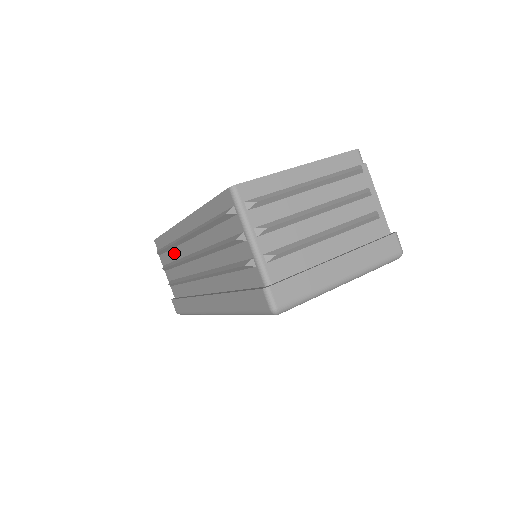
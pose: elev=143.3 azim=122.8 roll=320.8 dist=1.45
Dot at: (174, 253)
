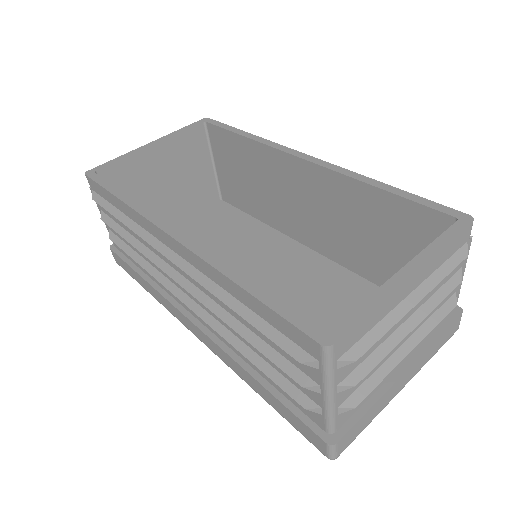
Dot at: occluded
